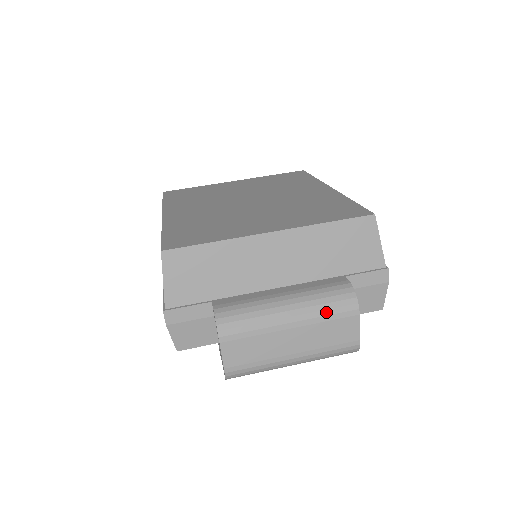
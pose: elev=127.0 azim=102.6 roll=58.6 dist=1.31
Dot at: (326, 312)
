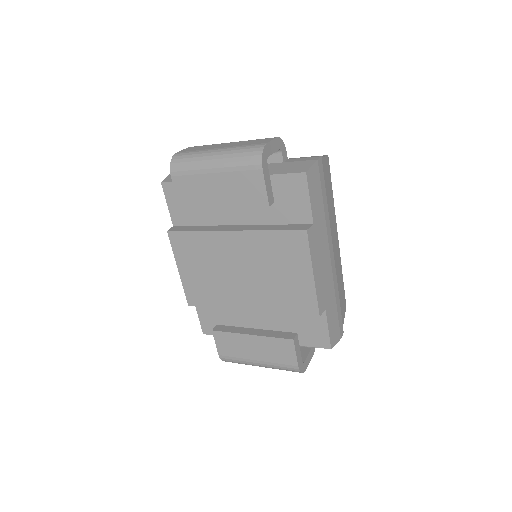
Dot at: occluded
